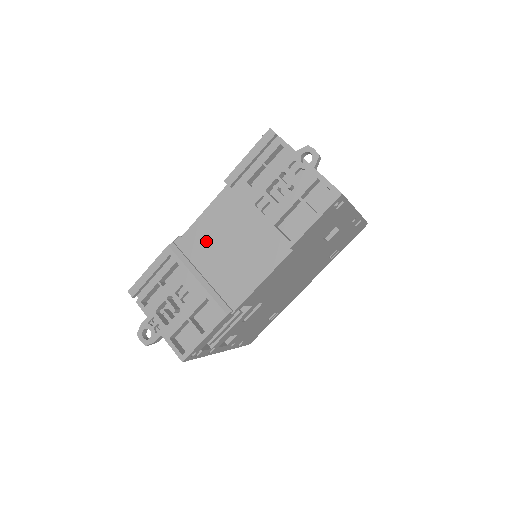
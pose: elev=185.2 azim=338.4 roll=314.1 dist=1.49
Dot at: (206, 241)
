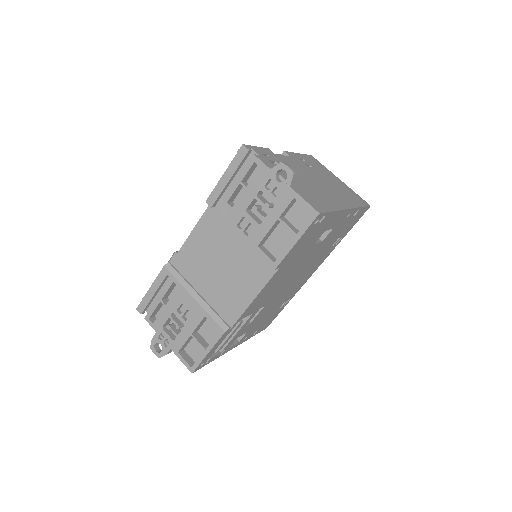
Dot at: (198, 259)
